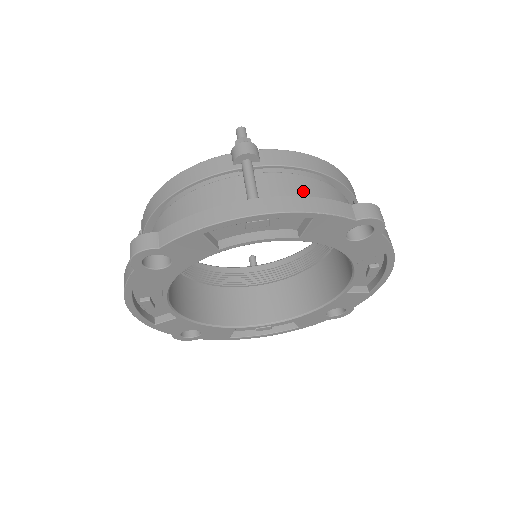
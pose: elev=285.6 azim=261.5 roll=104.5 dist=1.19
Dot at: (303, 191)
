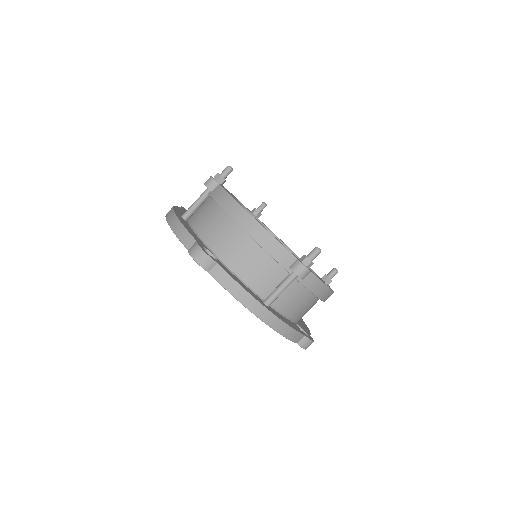
Dot at: (300, 302)
